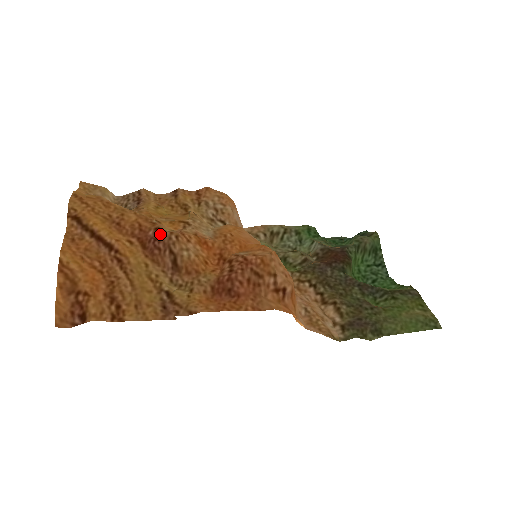
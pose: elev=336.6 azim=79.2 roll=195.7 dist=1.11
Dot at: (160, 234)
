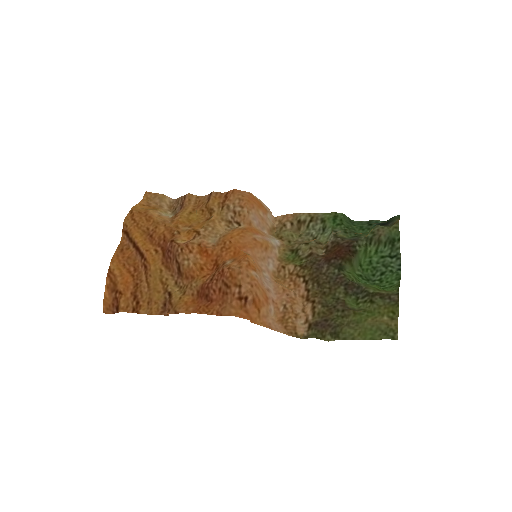
Dot at: (172, 247)
